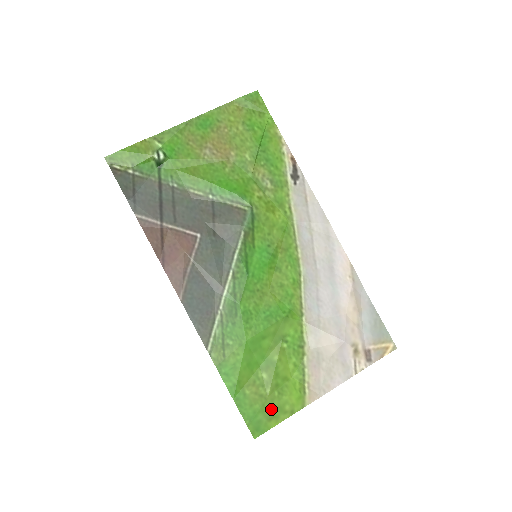
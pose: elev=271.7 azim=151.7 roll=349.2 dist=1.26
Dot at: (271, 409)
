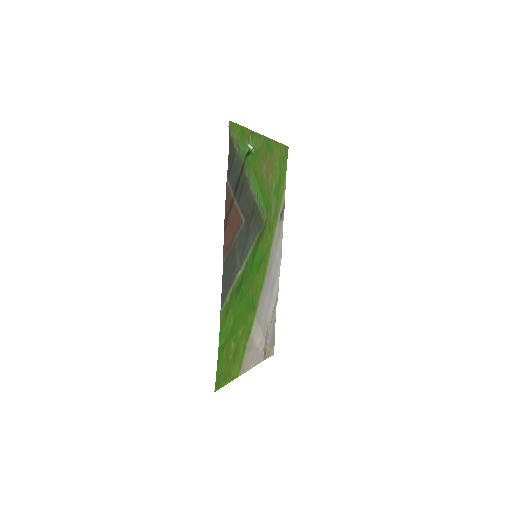
Dot at: (227, 372)
